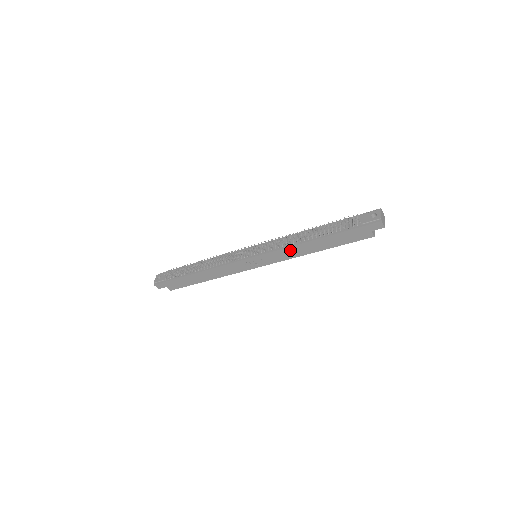
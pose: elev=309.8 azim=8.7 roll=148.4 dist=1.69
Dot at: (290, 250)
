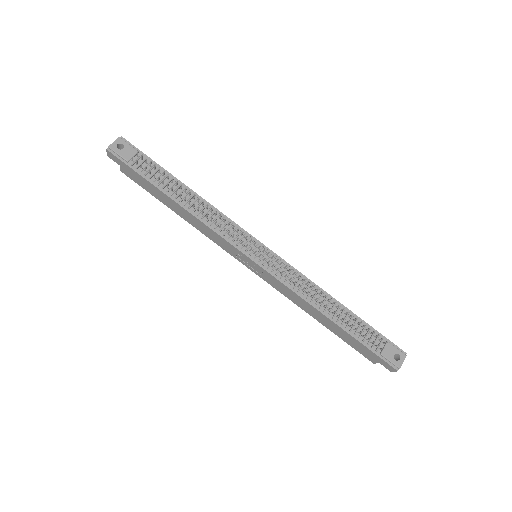
Dot at: (297, 297)
